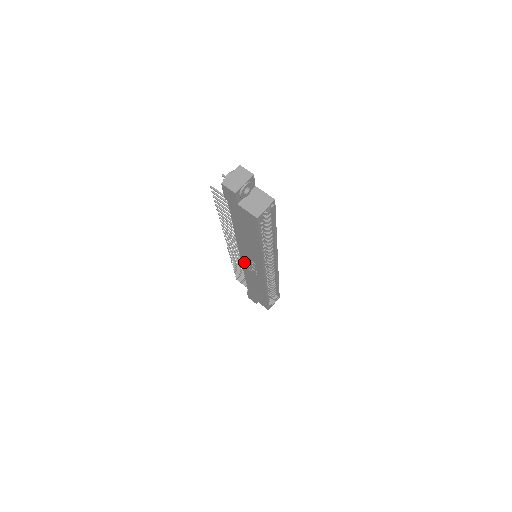
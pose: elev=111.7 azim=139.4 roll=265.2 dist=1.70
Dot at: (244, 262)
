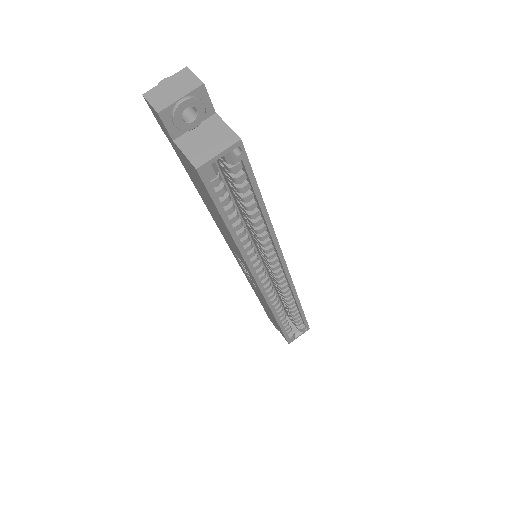
Dot at: (239, 263)
